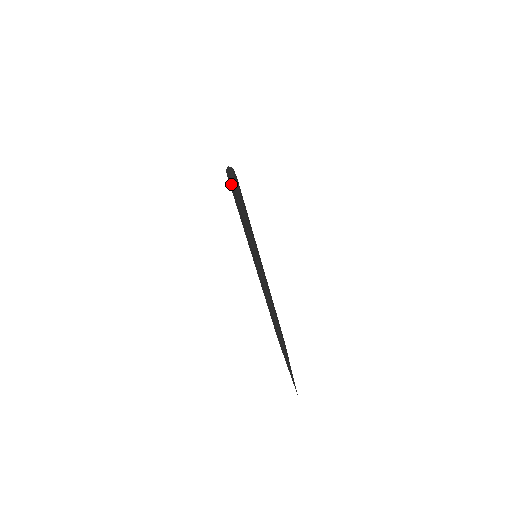
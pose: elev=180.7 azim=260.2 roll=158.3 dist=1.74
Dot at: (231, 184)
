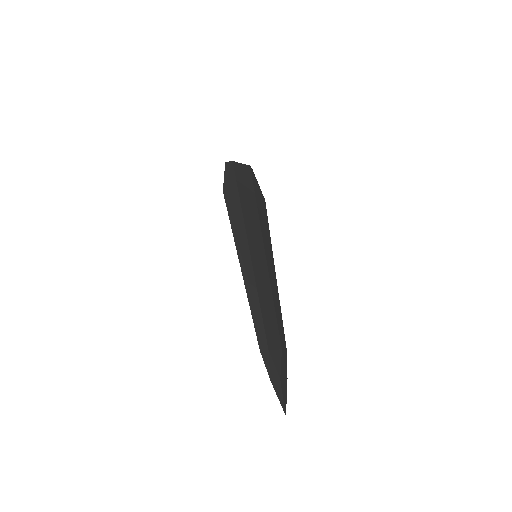
Dot at: (225, 182)
